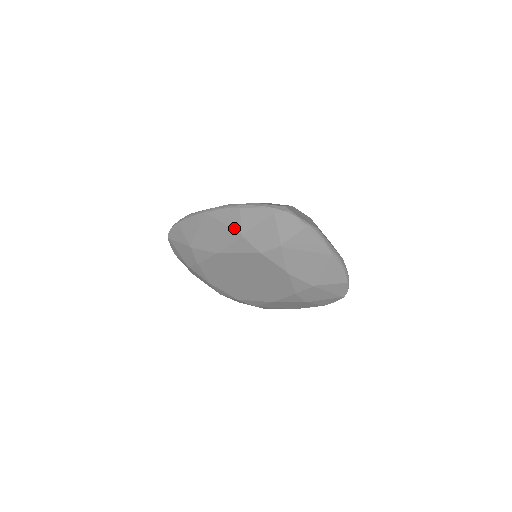
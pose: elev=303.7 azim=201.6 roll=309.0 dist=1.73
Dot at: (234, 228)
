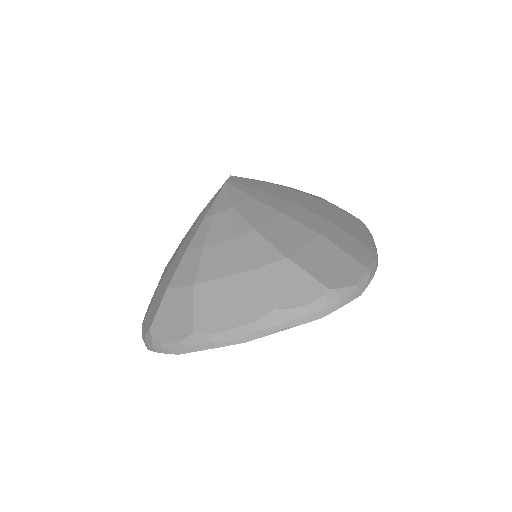
Dot at: occluded
